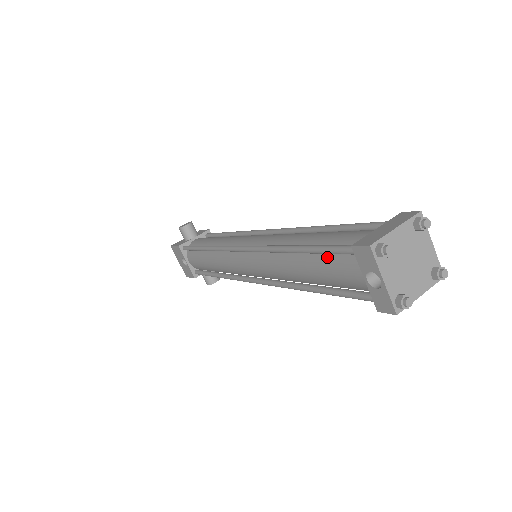
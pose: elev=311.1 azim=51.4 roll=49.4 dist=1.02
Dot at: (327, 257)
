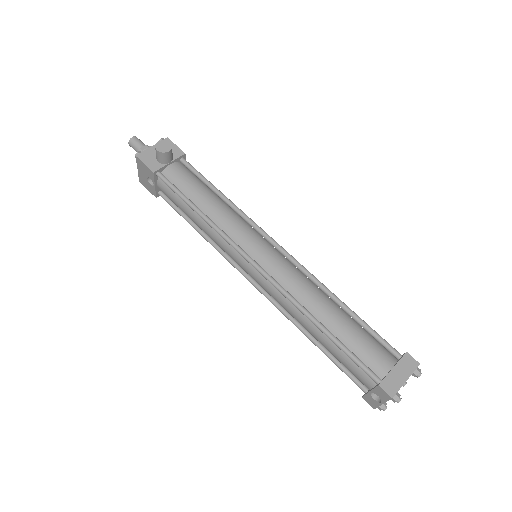
Dot at: (347, 355)
